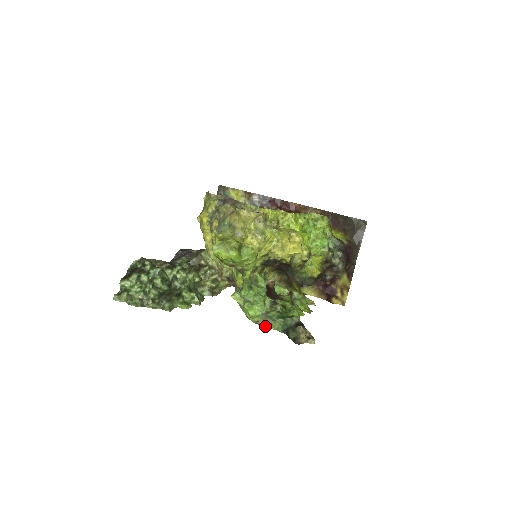
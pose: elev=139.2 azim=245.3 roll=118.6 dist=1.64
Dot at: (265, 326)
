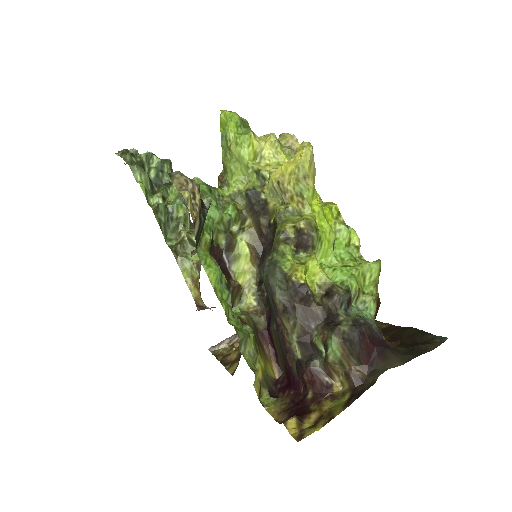
Dot at: occluded
